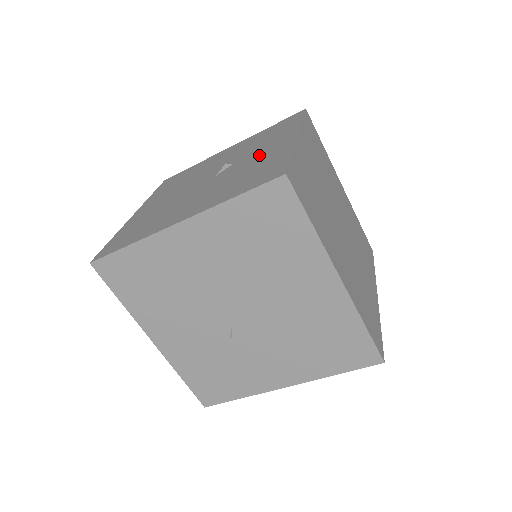
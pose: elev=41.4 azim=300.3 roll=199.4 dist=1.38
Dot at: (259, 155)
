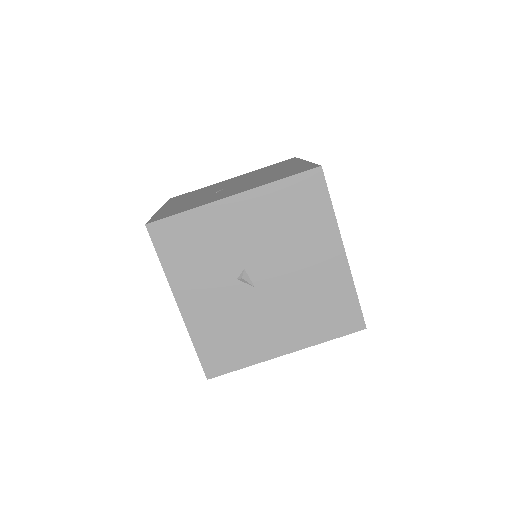
Dot at: occluded
